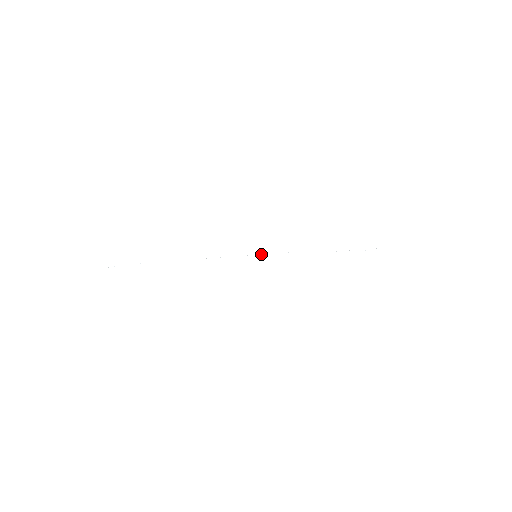
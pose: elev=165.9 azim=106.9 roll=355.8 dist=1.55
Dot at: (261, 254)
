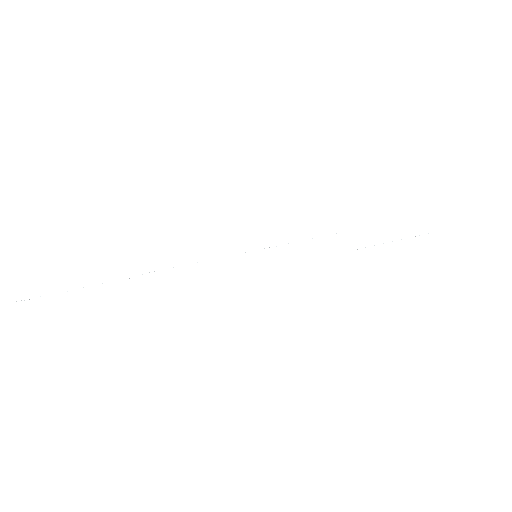
Dot at: (264, 248)
